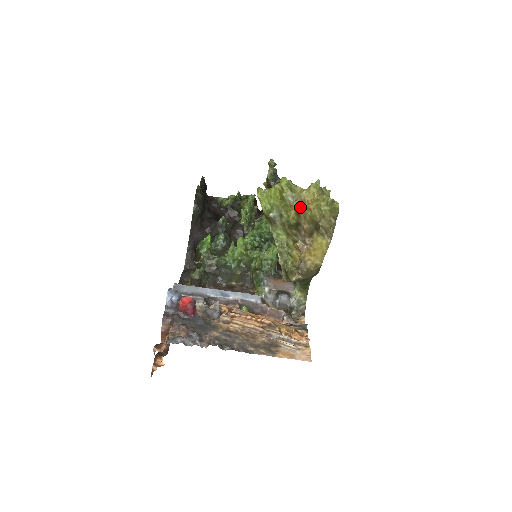
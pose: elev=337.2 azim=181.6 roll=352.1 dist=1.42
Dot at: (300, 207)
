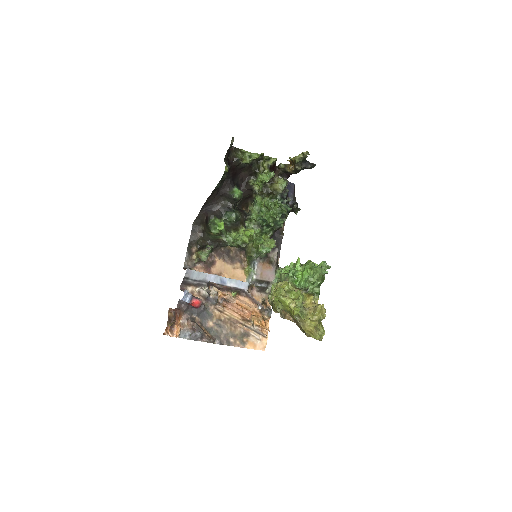
Dot at: (299, 323)
